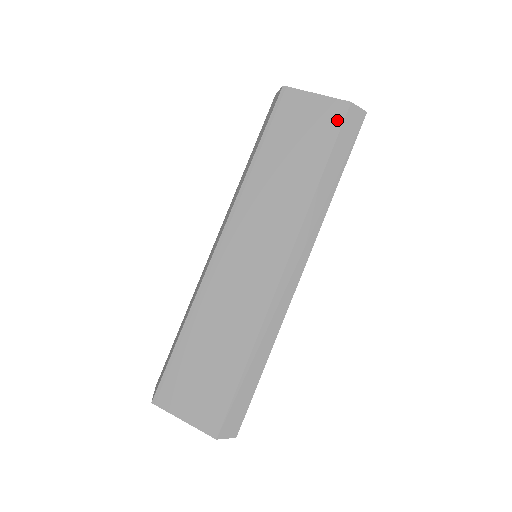
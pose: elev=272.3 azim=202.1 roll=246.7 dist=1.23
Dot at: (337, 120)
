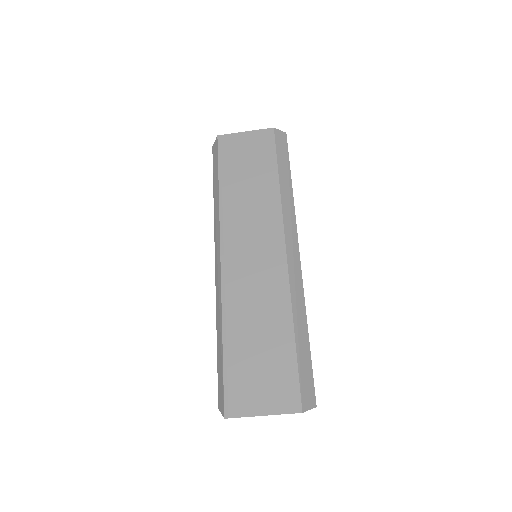
Dot at: (270, 141)
